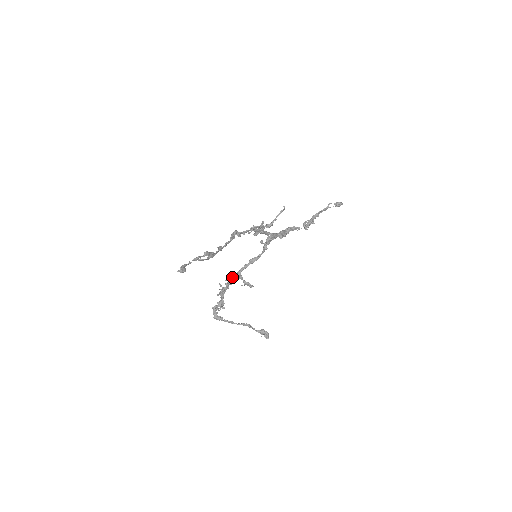
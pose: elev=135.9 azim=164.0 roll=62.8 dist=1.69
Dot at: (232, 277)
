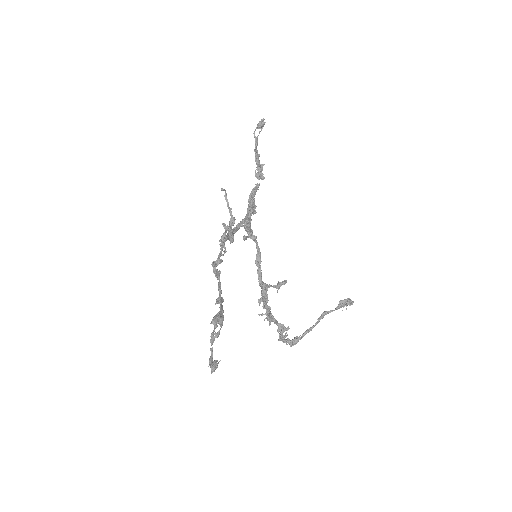
Dot at: (261, 295)
